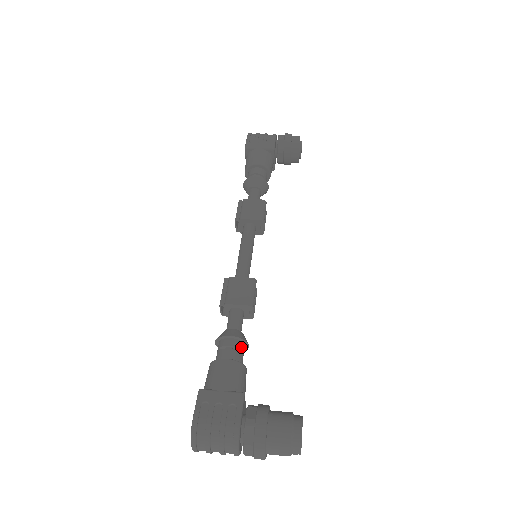
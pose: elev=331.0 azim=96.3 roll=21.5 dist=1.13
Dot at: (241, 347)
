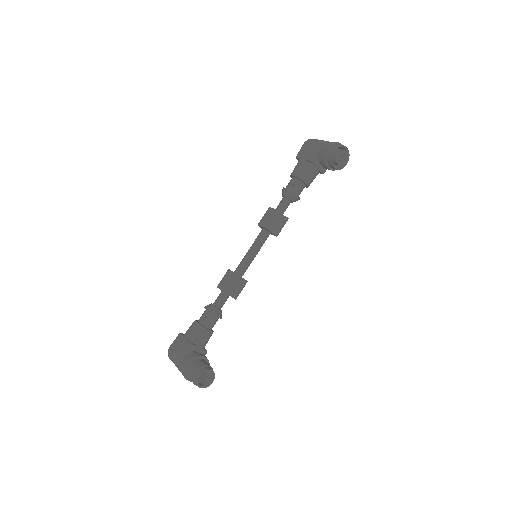
Dot at: (211, 317)
